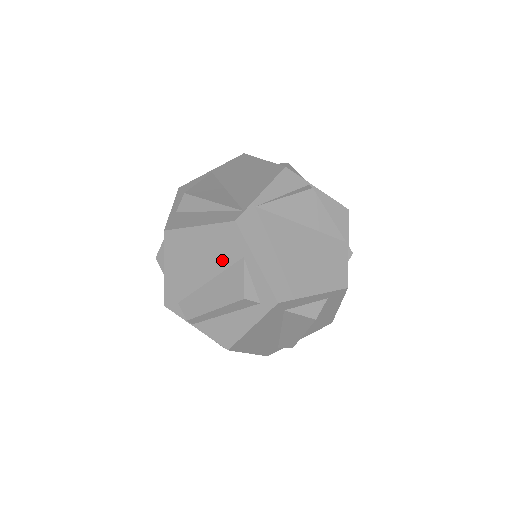
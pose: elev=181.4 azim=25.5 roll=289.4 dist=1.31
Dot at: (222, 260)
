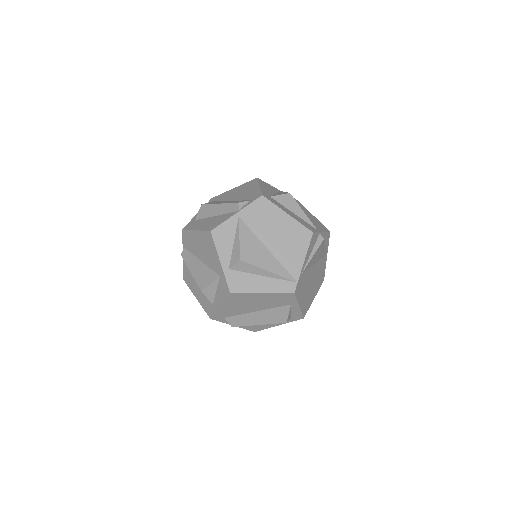
Dot at: (273, 305)
